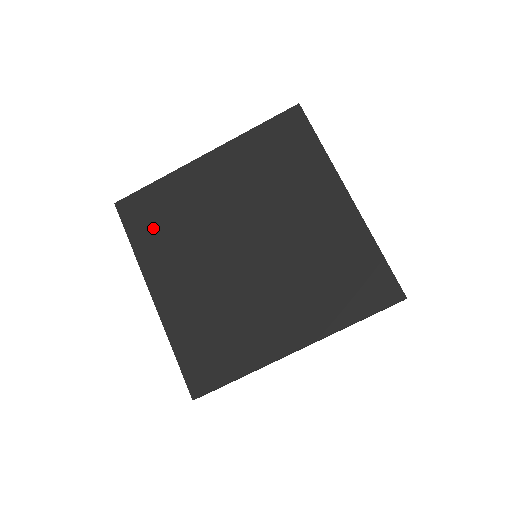
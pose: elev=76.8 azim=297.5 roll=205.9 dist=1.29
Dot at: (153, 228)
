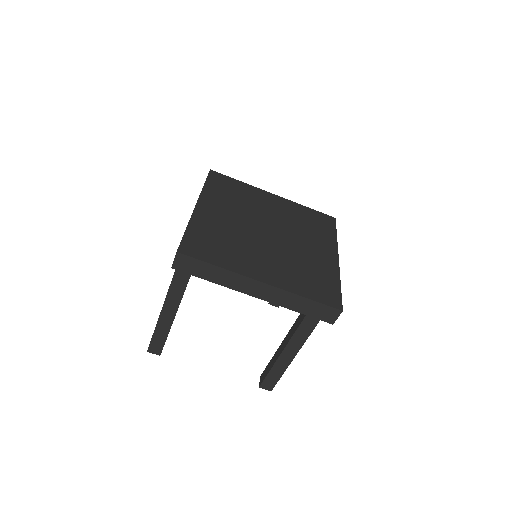
Dot at: (223, 190)
